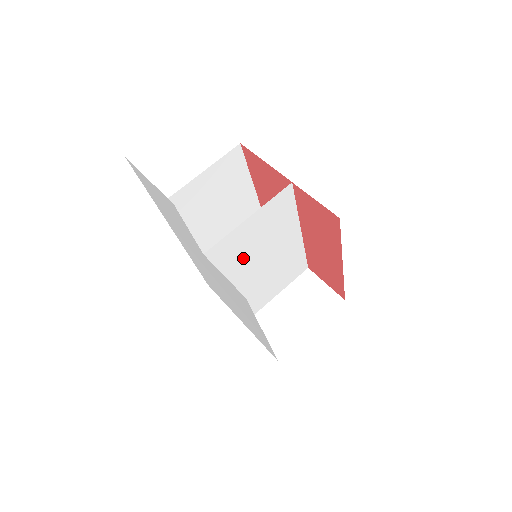
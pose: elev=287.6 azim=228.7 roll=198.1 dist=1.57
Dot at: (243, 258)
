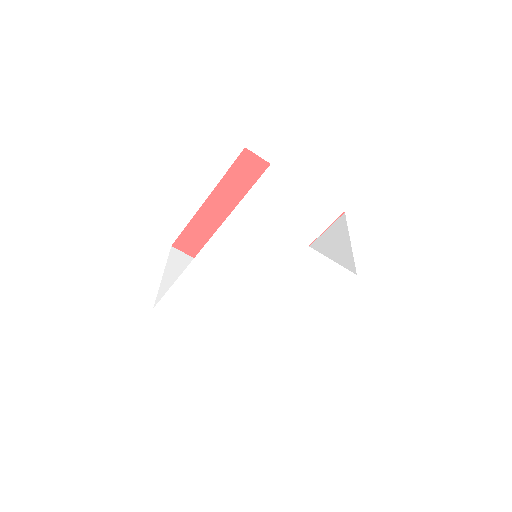
Dot at: occluded
